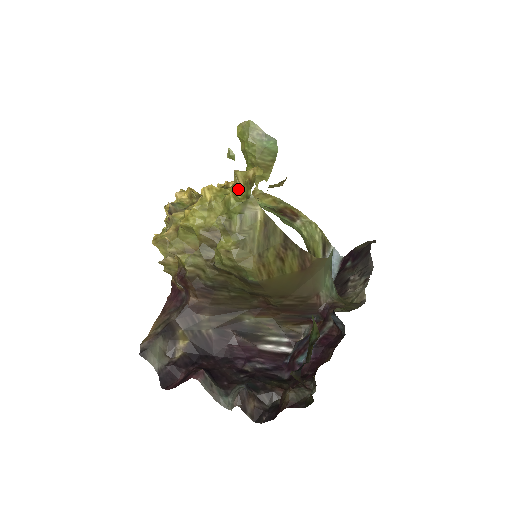
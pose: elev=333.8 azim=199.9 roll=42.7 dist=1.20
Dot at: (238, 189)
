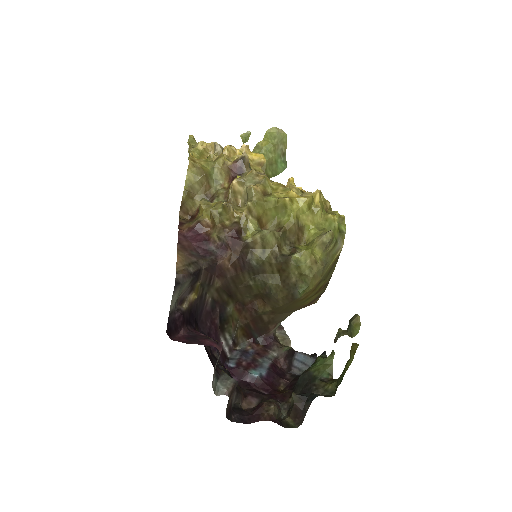
Dot at: occluded
